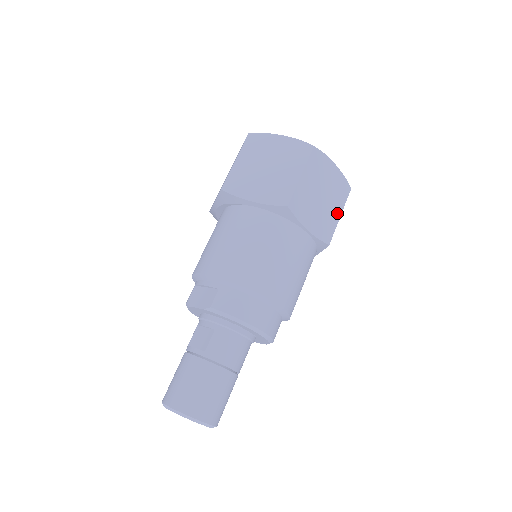
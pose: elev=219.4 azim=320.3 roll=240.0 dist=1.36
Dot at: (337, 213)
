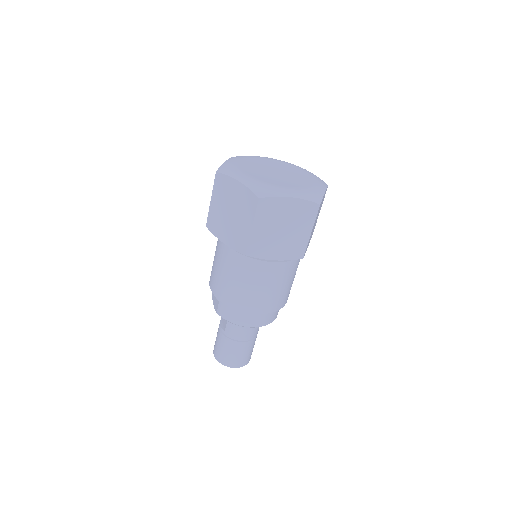
Dot at: (306, 232)
